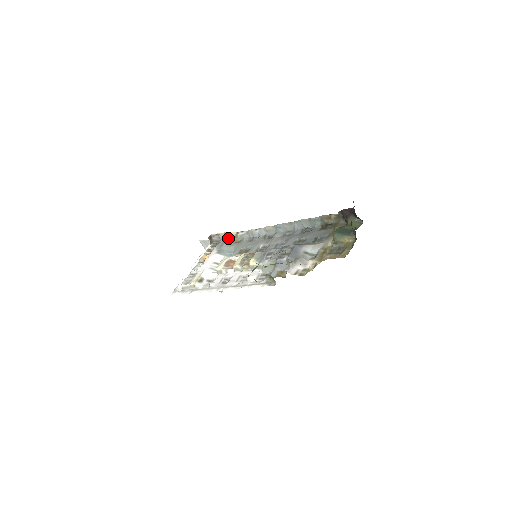
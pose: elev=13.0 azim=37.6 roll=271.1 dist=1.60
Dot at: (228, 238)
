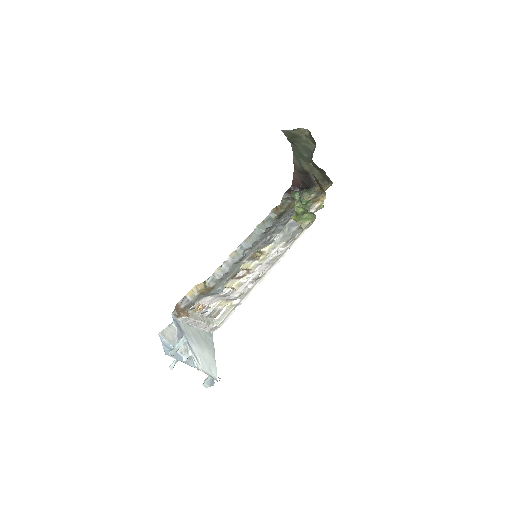
Dot at: (199, 292)
